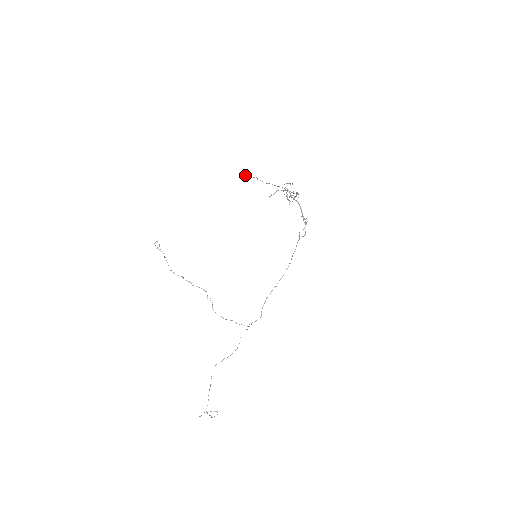
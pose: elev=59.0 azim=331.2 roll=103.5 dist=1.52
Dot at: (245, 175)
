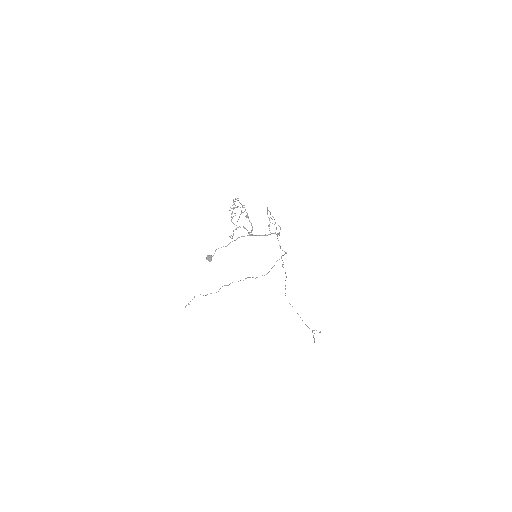
Dot at: (208, 260)
